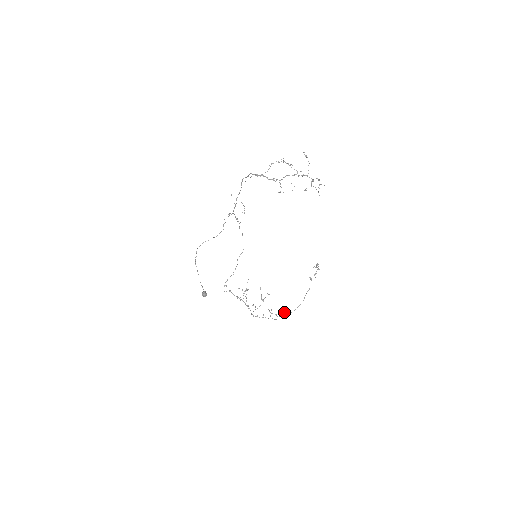
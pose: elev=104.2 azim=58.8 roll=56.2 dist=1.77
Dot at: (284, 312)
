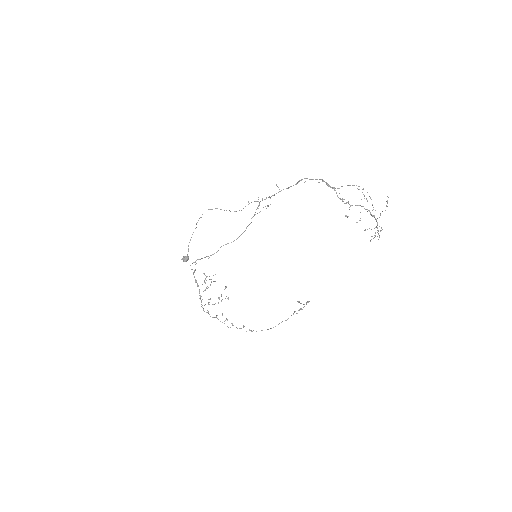
Dot at: occluded
